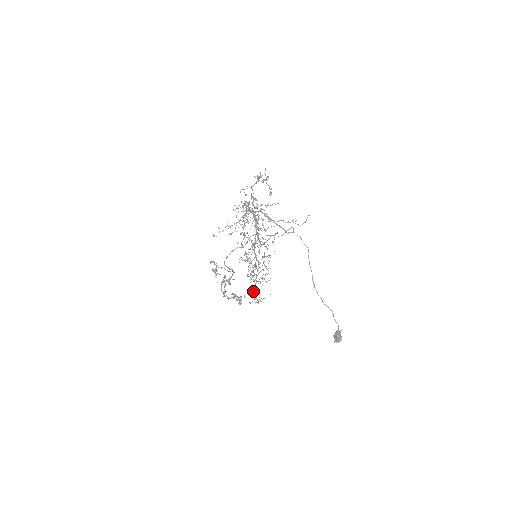
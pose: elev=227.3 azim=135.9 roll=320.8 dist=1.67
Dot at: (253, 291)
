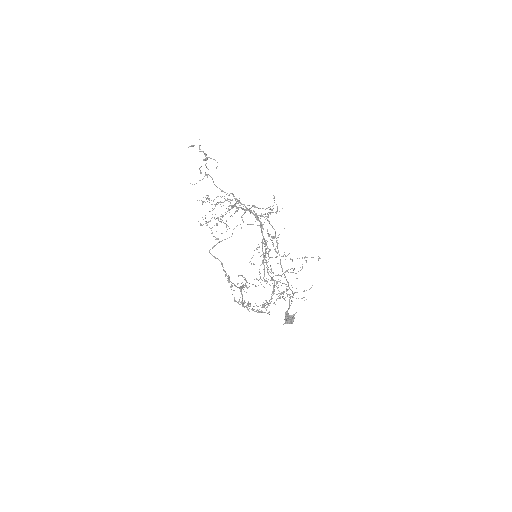
Dot at: occluded
